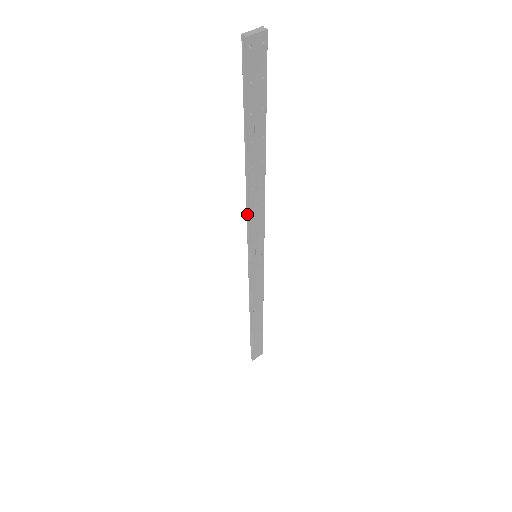
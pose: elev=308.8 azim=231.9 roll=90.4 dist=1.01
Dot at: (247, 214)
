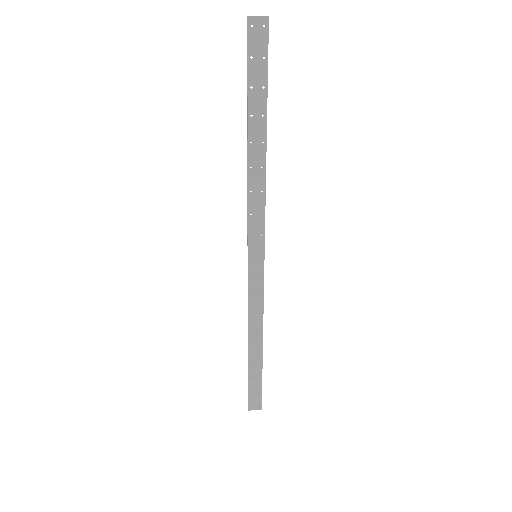
Dot at: (248, 198)
